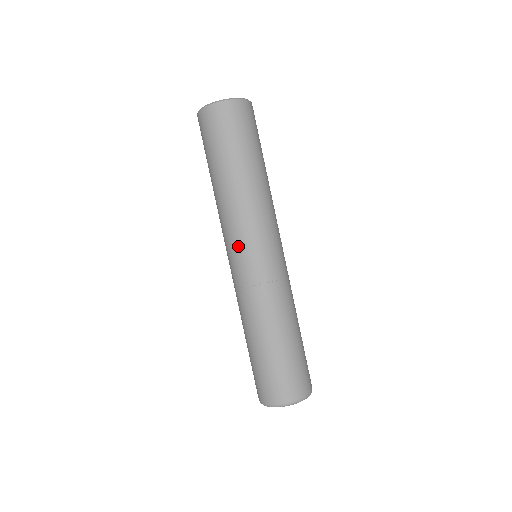
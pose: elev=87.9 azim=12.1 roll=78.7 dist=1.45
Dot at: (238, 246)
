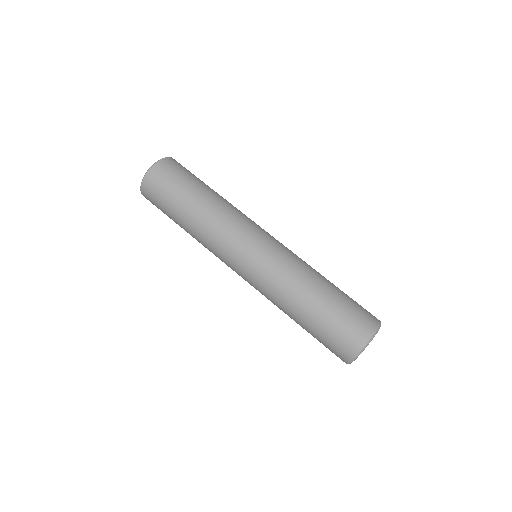
Dot at: (248, 237)
